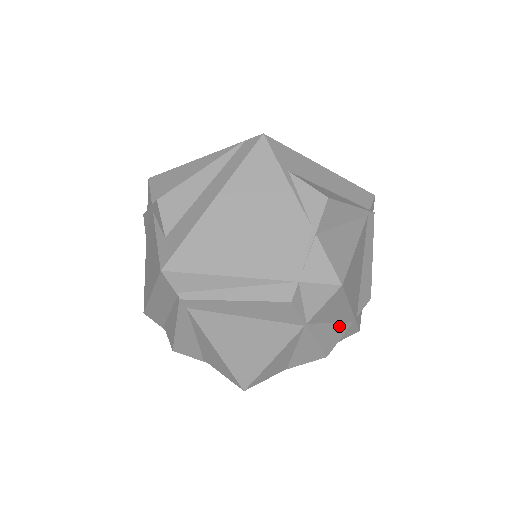
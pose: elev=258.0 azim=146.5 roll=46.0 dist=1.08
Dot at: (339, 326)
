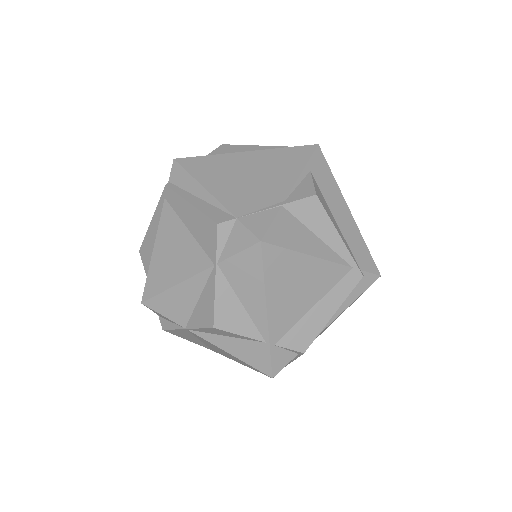
Dot at: (248, 321)
